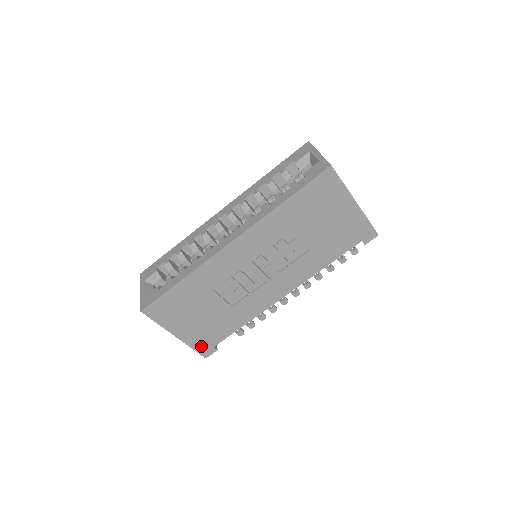
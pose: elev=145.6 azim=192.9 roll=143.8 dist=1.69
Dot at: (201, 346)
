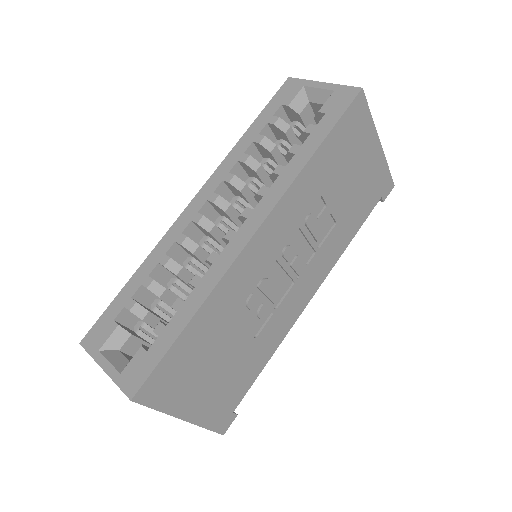
Dot at: (217, 419)
